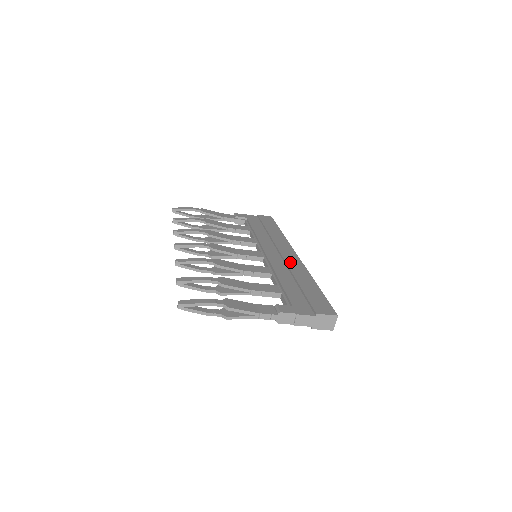
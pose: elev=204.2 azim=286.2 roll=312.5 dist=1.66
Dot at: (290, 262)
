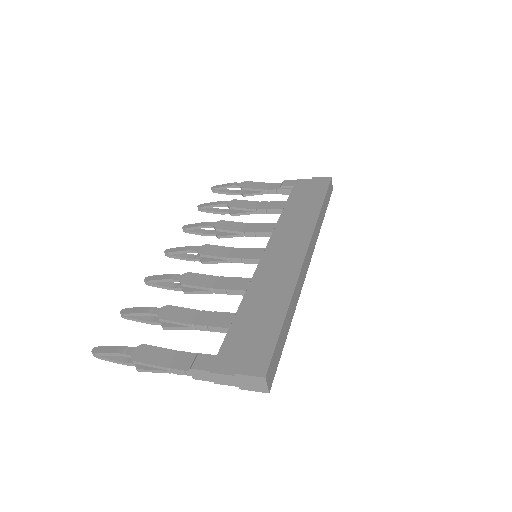
Dot at: (282, 268)
